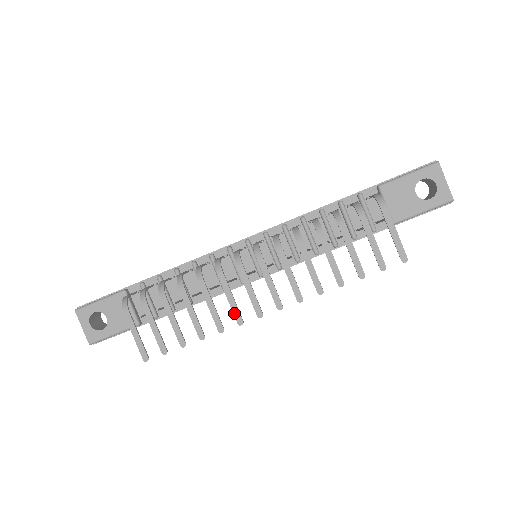
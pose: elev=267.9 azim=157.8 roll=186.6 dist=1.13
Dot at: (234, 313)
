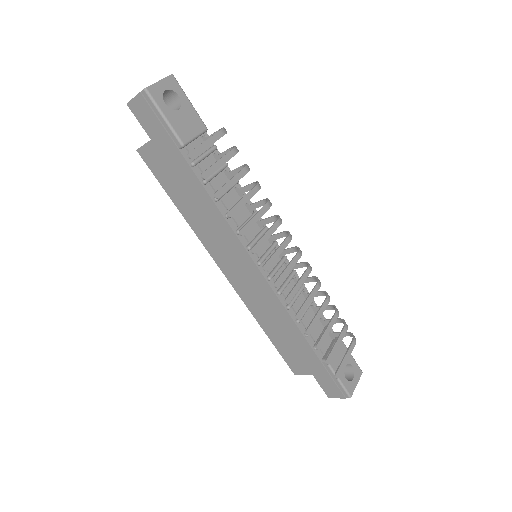
Dot at: (259, 242)
